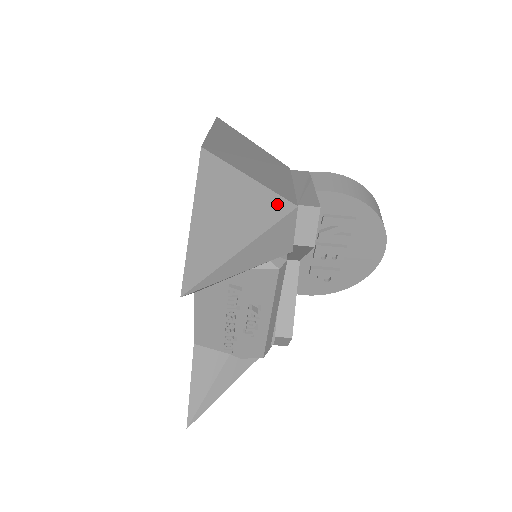
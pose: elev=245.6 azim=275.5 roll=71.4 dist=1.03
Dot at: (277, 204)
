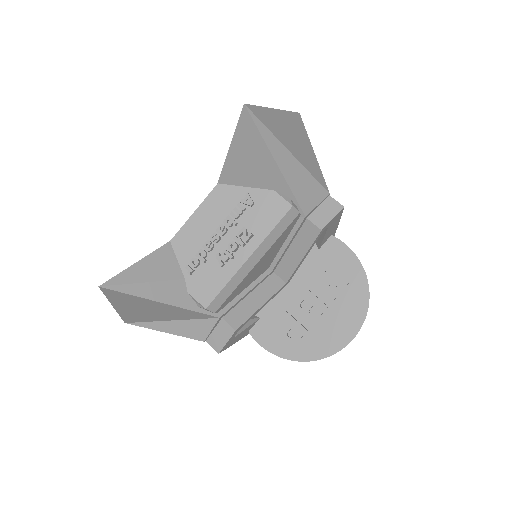
Dot at: (320, 175)
